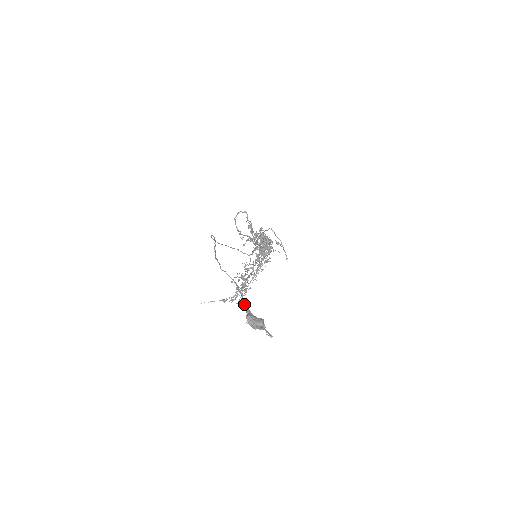
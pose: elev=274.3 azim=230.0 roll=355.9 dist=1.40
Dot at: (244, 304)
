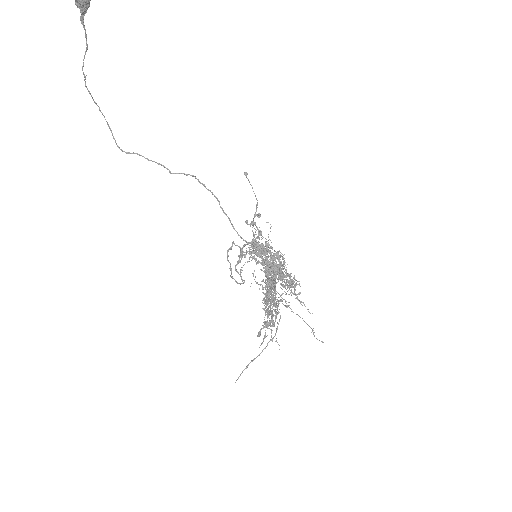
Dot at: (81, 19)
